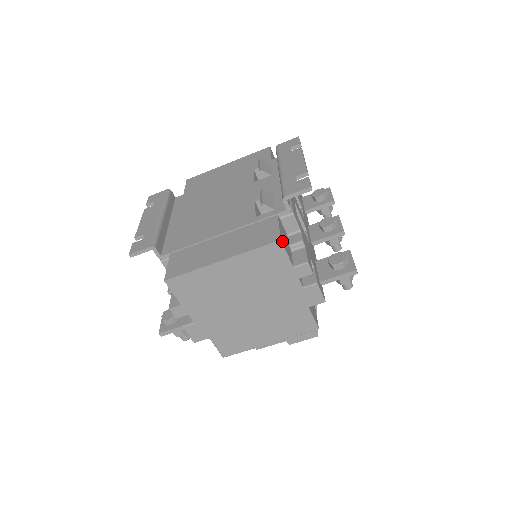
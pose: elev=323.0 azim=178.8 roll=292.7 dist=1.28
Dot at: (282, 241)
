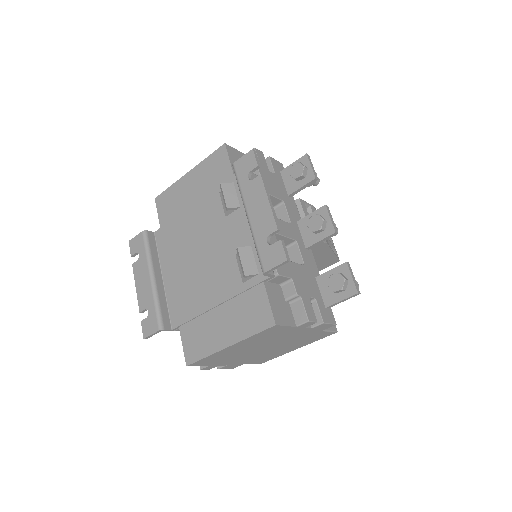
Dot at: (277, 320)
